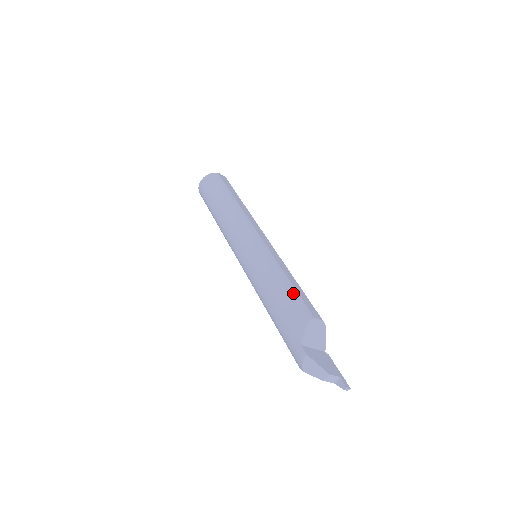
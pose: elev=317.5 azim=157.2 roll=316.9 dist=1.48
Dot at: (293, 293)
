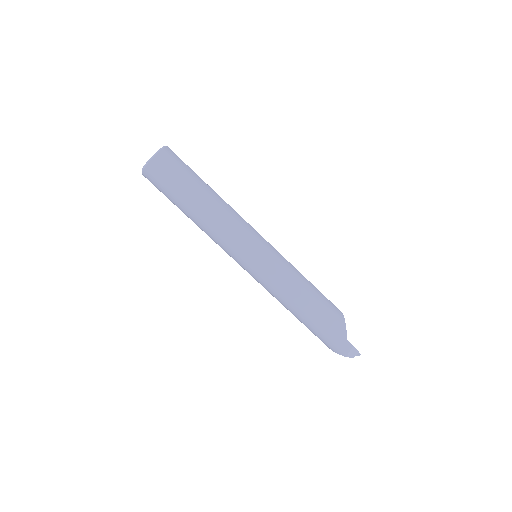
Dot at: (322, 296)
